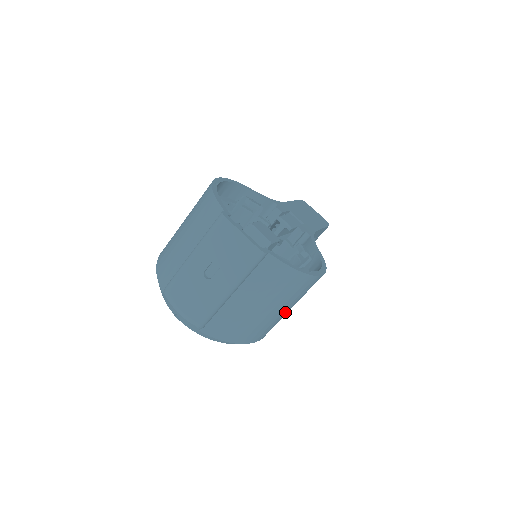
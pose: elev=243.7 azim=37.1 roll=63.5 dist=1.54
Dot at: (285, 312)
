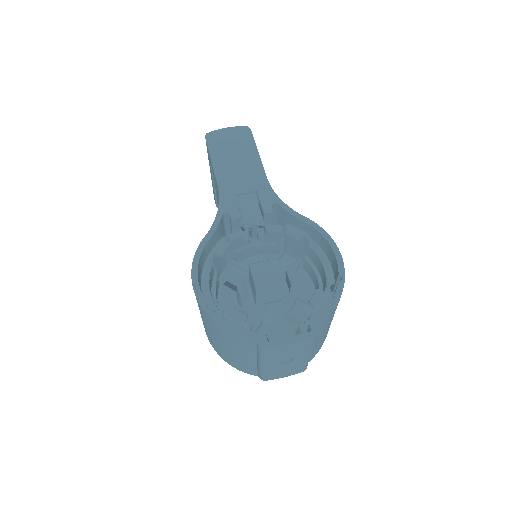
Dot at: occluded
